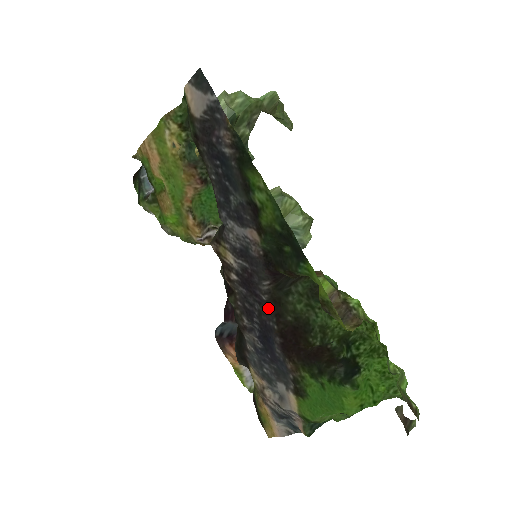
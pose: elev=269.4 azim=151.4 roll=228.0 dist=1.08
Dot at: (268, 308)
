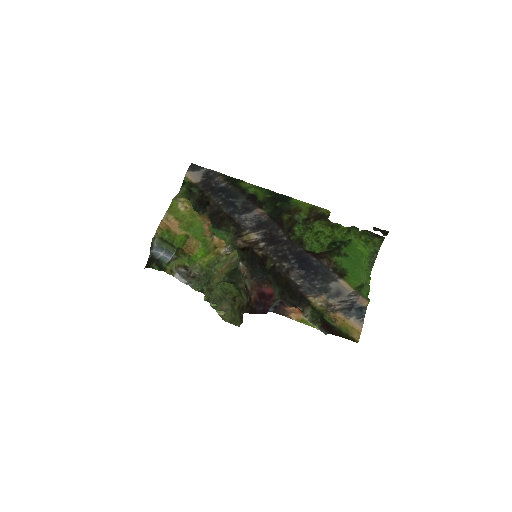
Dot at: (291, 243)
